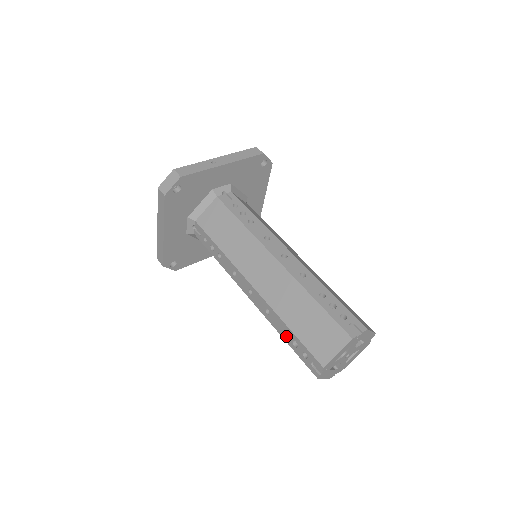
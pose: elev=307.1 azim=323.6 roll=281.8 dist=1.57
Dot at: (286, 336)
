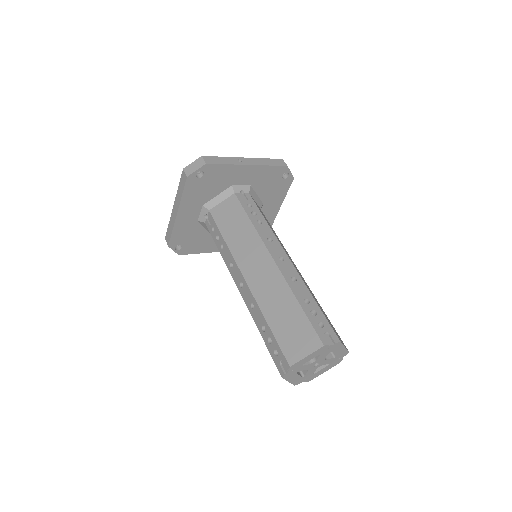
Dot at: (263, 331)
